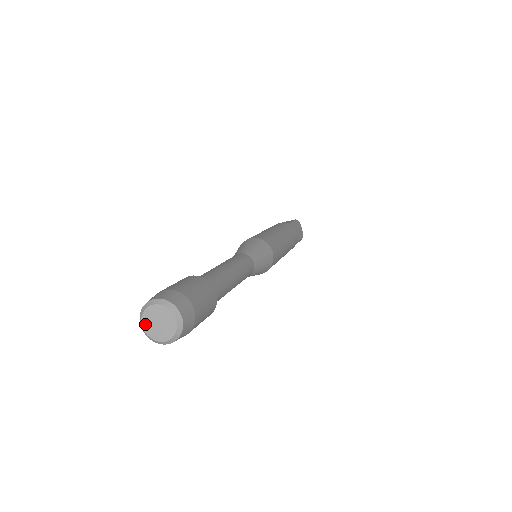
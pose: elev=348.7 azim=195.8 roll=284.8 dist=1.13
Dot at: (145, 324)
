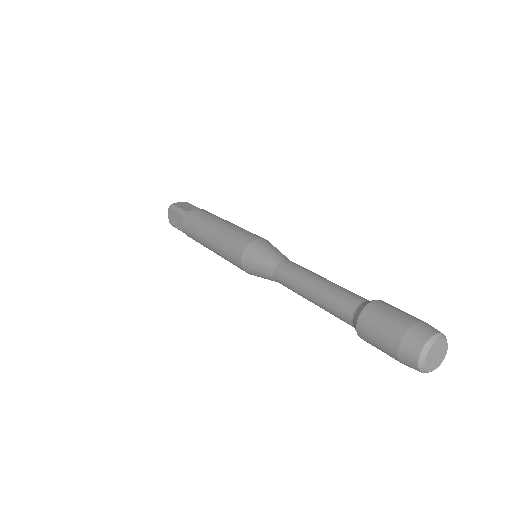
Dot at: (427, 358)
